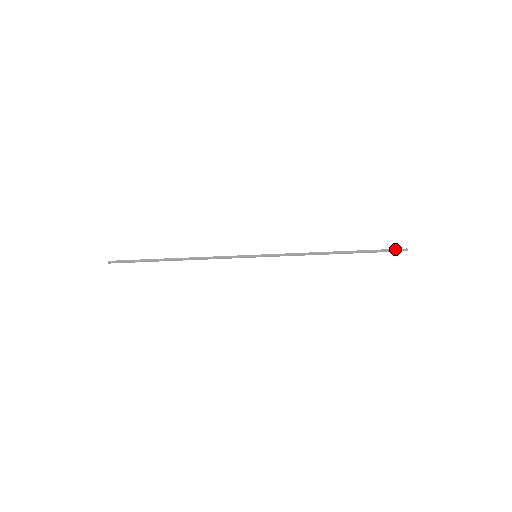
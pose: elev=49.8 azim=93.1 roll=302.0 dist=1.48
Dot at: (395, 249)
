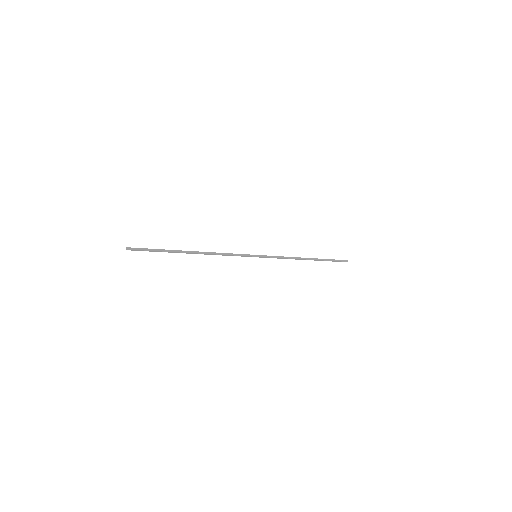
Dot at: (341, 260)
